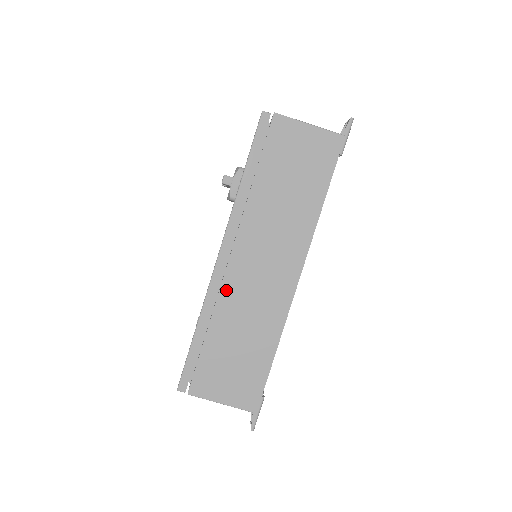
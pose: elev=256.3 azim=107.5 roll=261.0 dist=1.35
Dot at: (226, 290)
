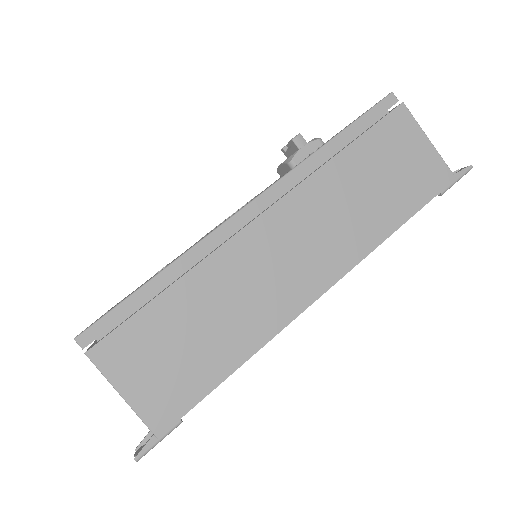
Dot at: (229, 251)
